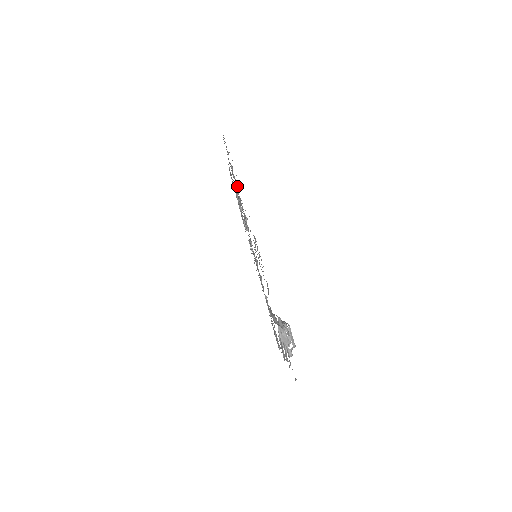
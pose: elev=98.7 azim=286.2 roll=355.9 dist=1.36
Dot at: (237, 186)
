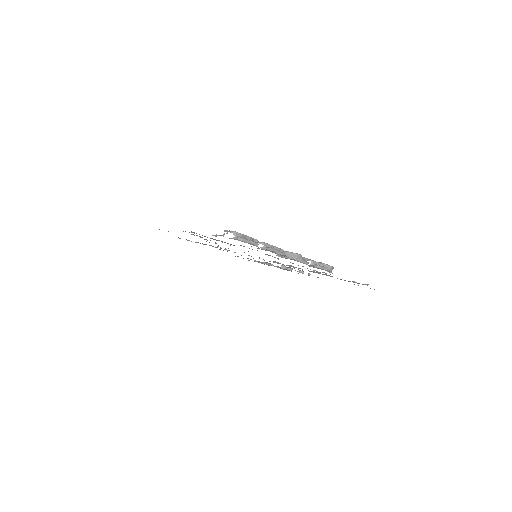
Dot at: occluded
